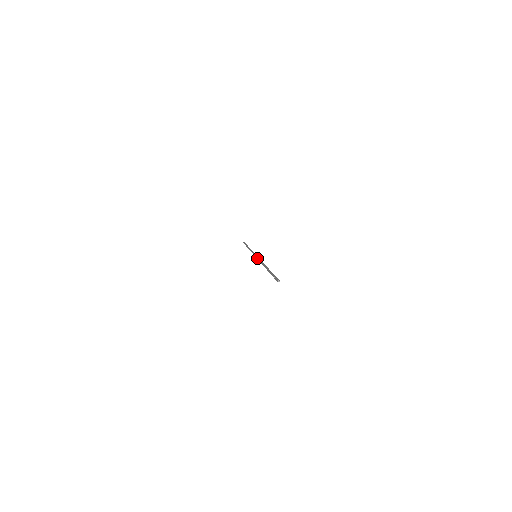
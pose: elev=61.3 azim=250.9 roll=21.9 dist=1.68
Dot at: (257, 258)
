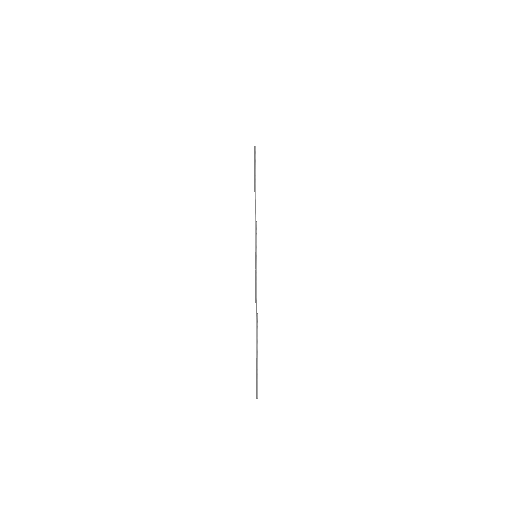
Dot at: (255, 273)
